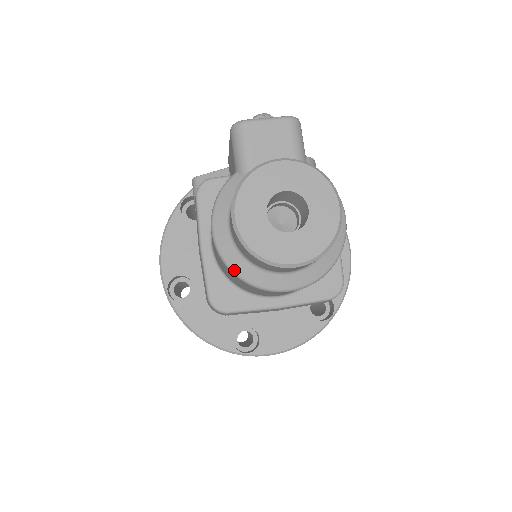
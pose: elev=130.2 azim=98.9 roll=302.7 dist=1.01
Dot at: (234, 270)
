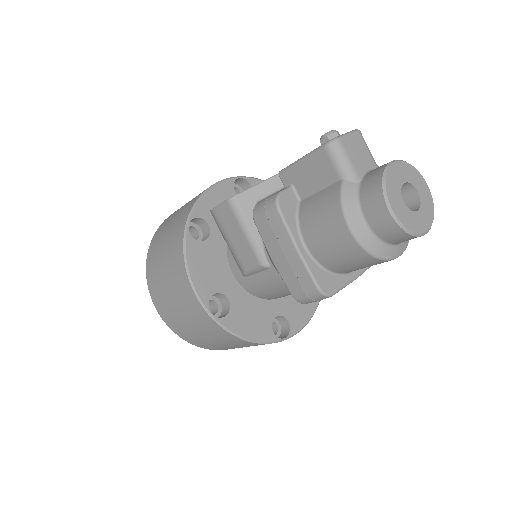
Dot at: (373, 252)
